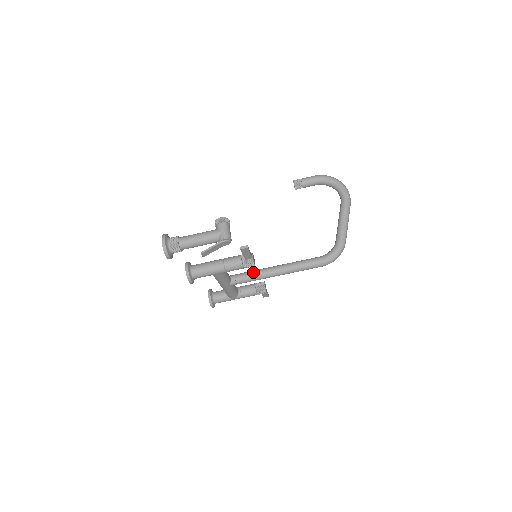
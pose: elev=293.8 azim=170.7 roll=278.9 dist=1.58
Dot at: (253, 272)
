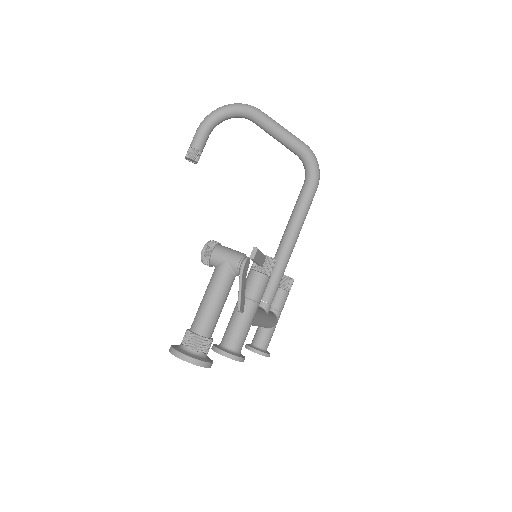
Dot at: (271, 274)
